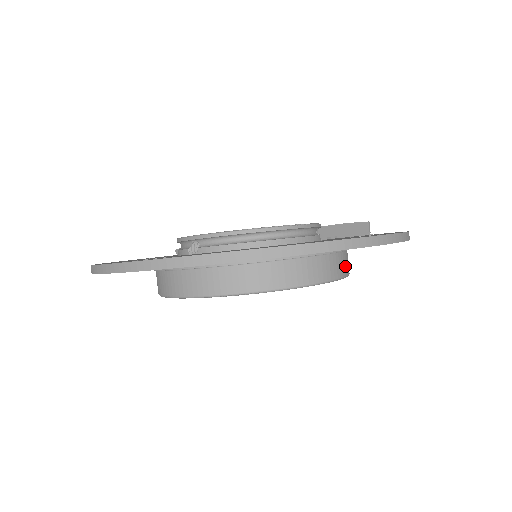
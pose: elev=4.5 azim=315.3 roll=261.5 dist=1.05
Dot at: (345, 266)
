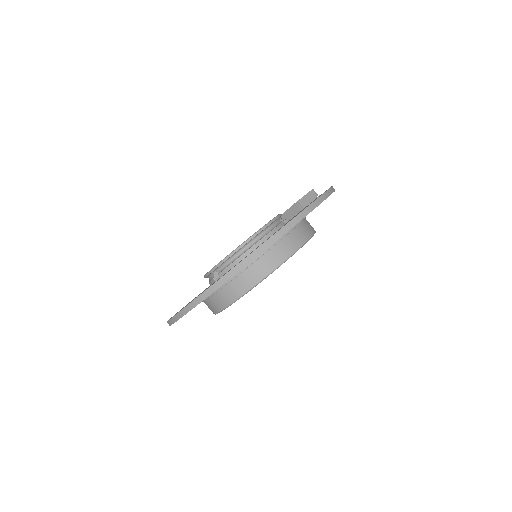
Dot at: (308, 230)
